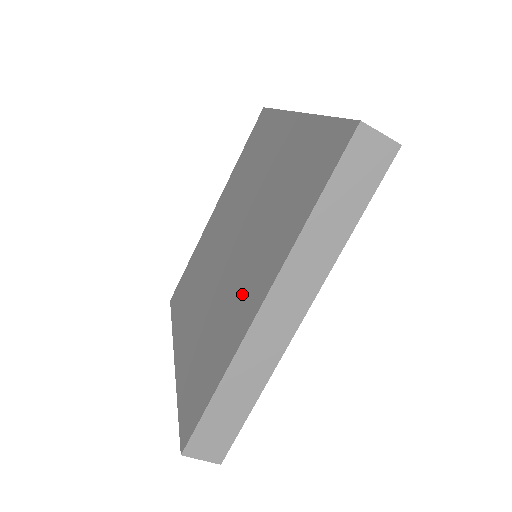
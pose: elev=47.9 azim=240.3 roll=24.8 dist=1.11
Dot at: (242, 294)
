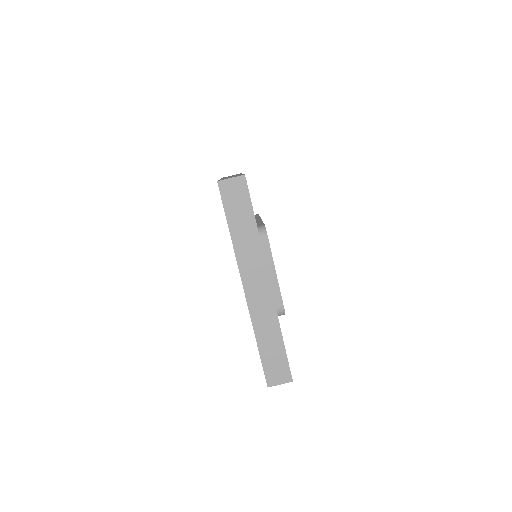
Dot at: occluded
